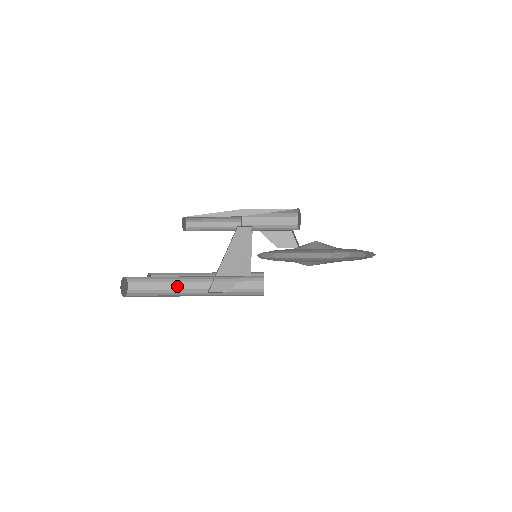
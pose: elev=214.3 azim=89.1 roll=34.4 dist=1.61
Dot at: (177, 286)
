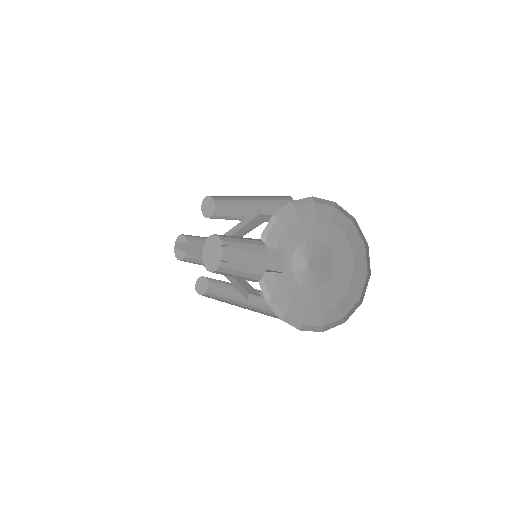
Dot at: occluded
